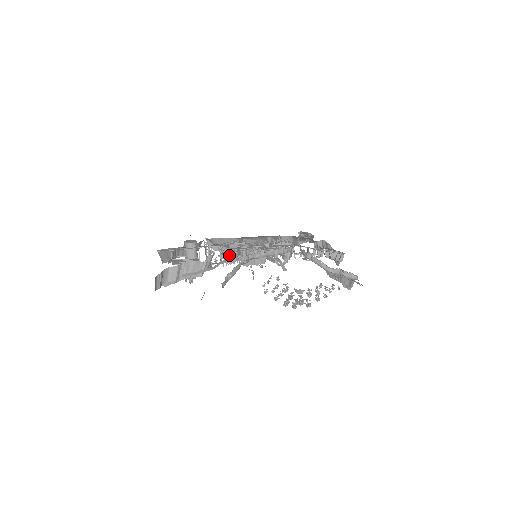
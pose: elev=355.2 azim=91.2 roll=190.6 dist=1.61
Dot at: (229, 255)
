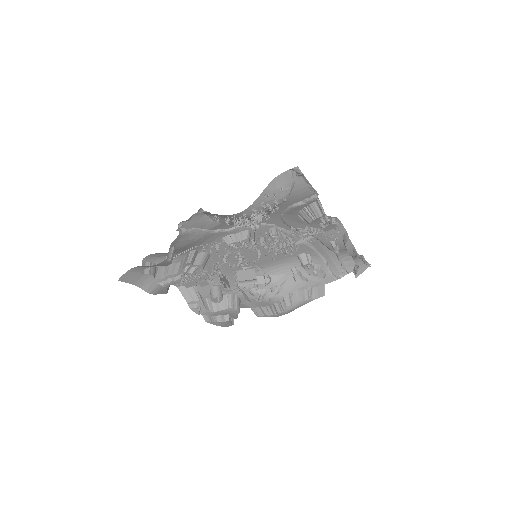
Dot at: (216, 244)
